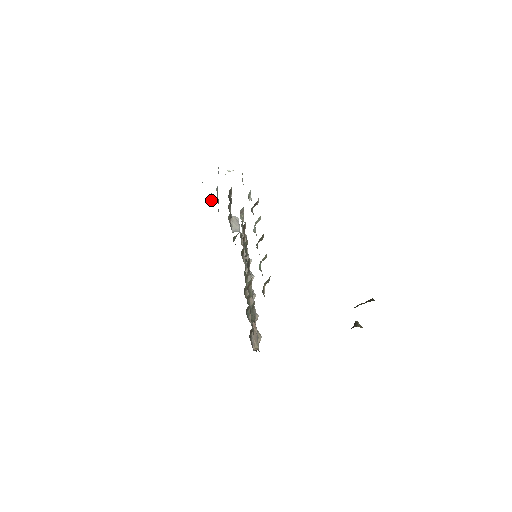
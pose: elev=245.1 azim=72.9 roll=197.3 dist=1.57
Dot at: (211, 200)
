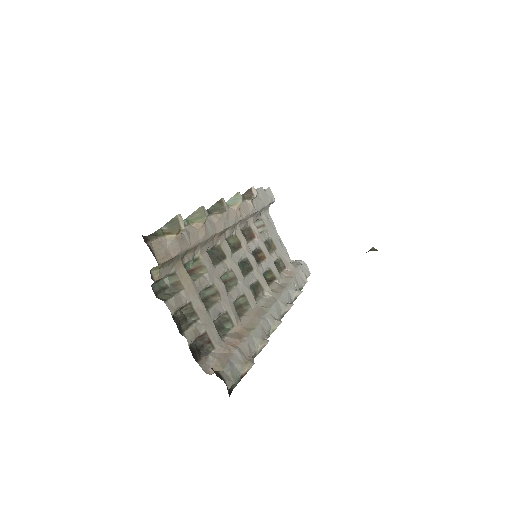
Dot at: occluded
